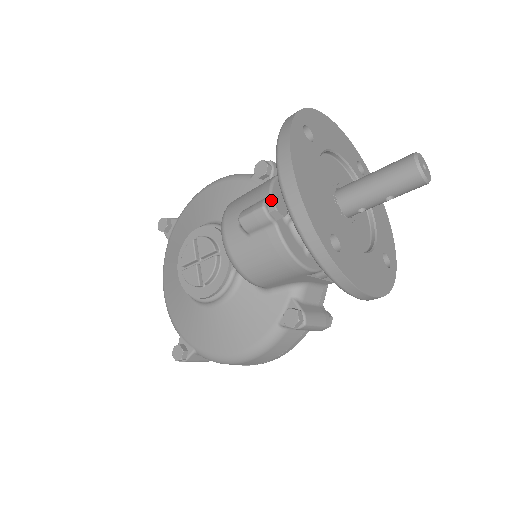
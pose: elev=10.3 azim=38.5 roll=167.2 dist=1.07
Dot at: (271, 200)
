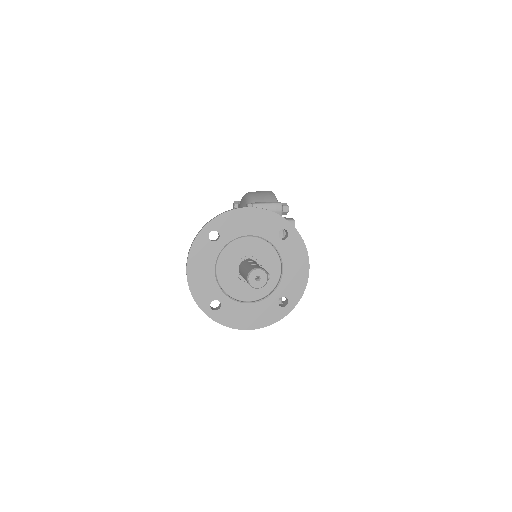
Dot at: occluded
